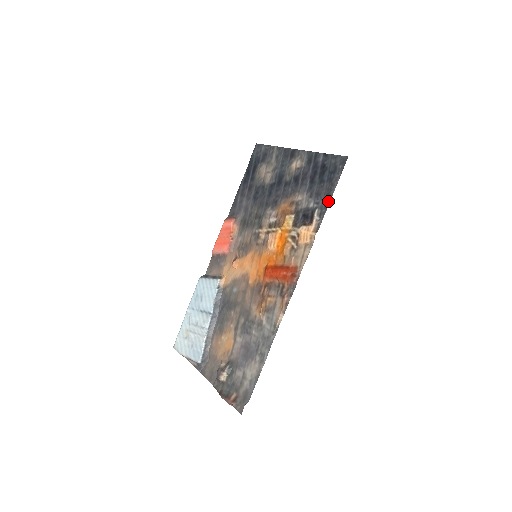
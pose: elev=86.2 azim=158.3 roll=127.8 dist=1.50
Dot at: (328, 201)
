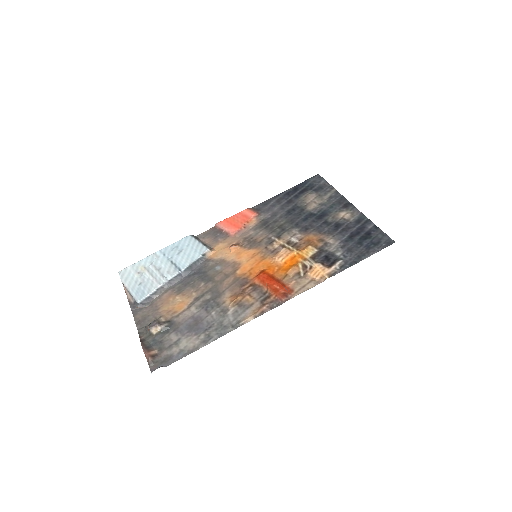
Dot at: (356, 261)
